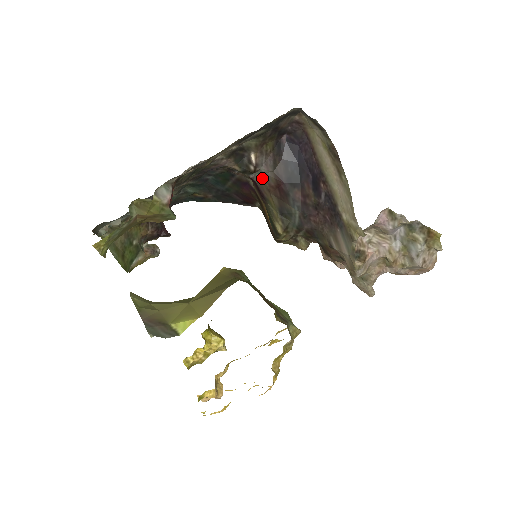
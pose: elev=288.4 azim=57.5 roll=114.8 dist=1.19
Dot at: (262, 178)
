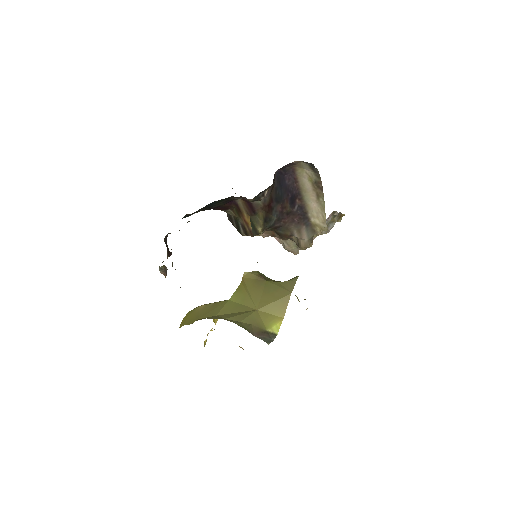
Dot at: (261, 202)
